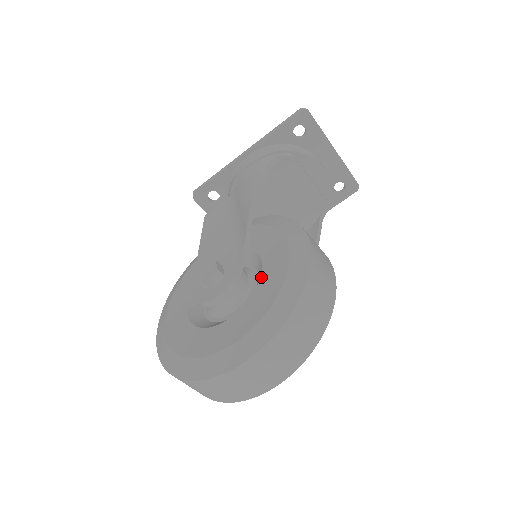
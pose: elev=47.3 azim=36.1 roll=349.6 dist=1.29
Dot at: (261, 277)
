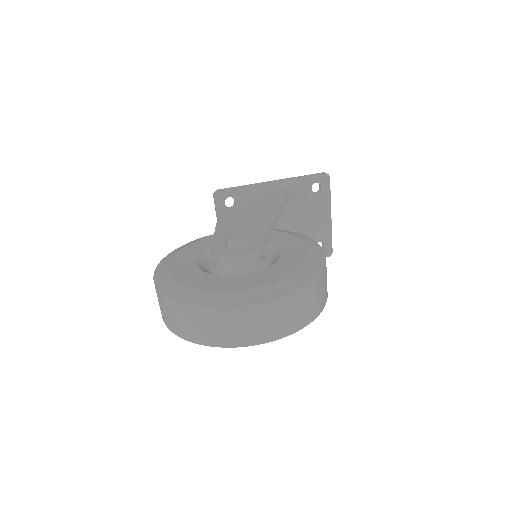
Dot at: (281, 257)
